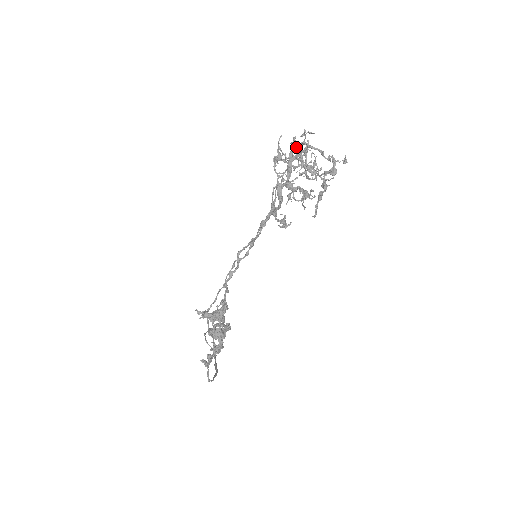
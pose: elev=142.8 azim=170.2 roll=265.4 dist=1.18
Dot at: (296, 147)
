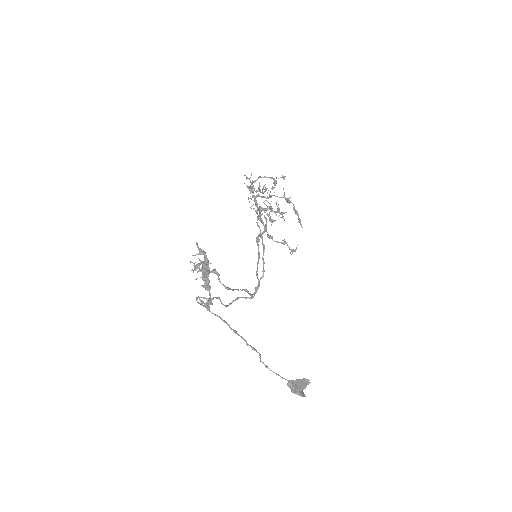
Dot at: (252, 190)
